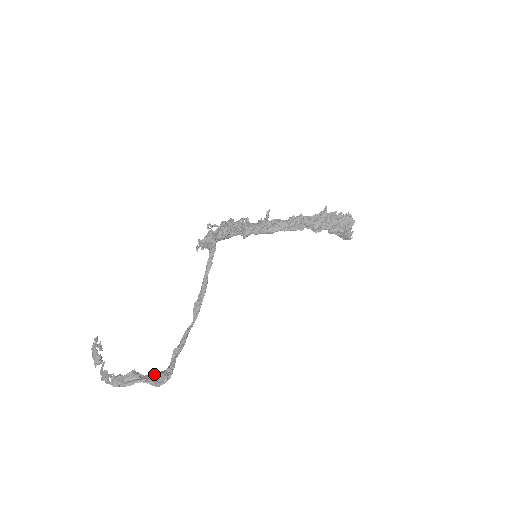
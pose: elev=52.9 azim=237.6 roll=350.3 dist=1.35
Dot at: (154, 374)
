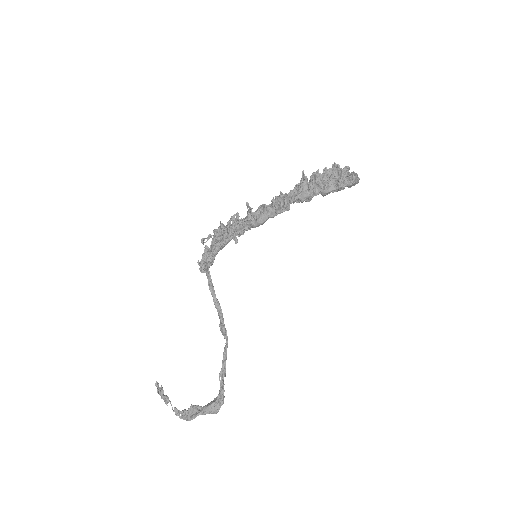
Dot at: (208, 404)
